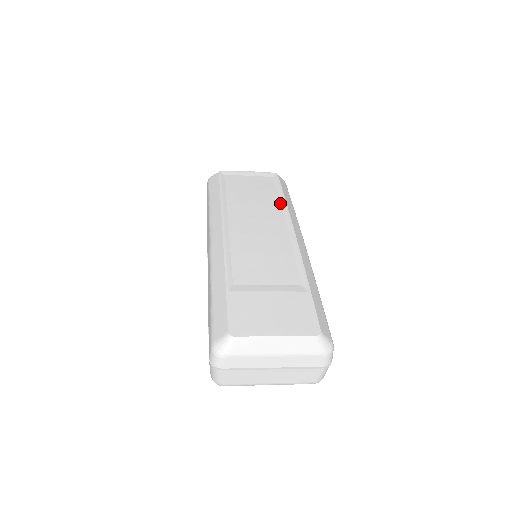
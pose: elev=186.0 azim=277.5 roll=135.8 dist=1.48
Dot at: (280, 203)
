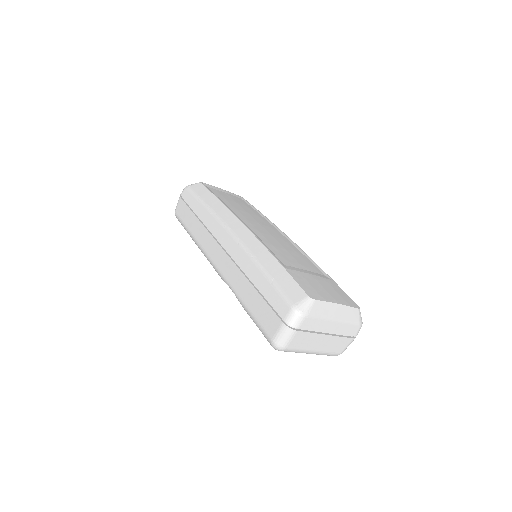
Dot at: (264, 218)
